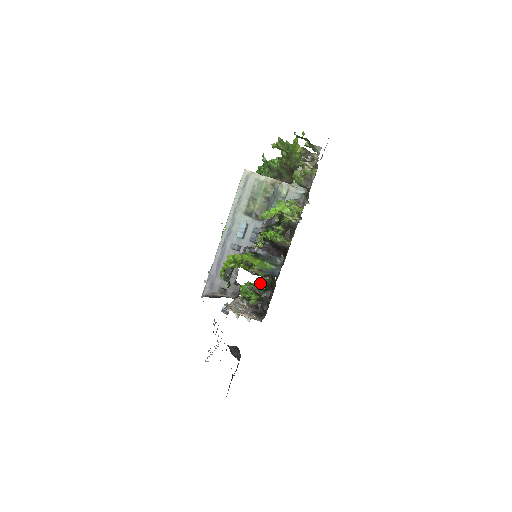
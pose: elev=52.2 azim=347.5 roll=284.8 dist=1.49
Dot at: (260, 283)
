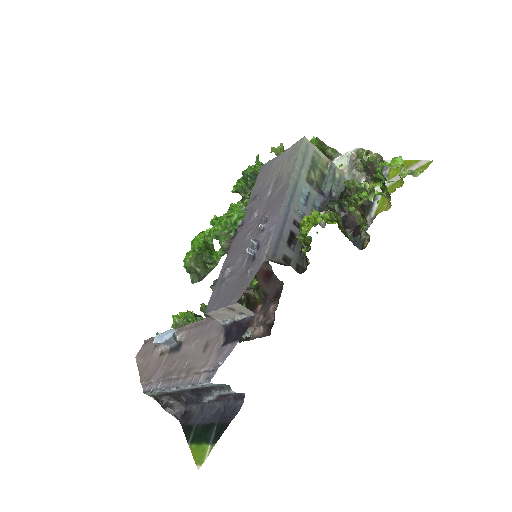
Dot at: occluded
